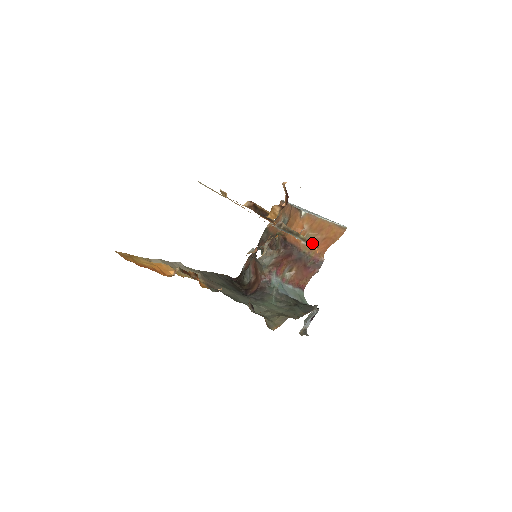
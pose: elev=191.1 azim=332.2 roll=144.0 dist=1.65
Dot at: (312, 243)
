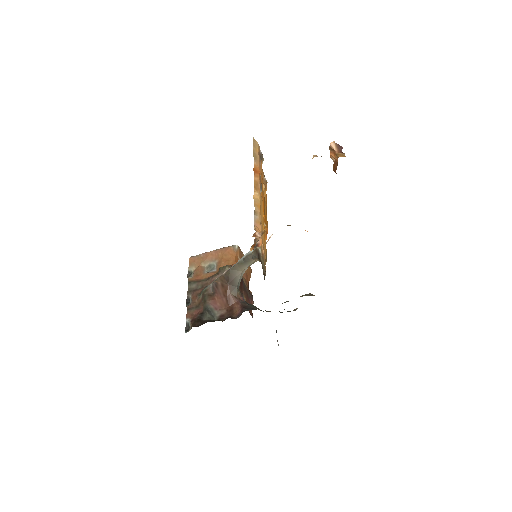
Dot at: occluded
